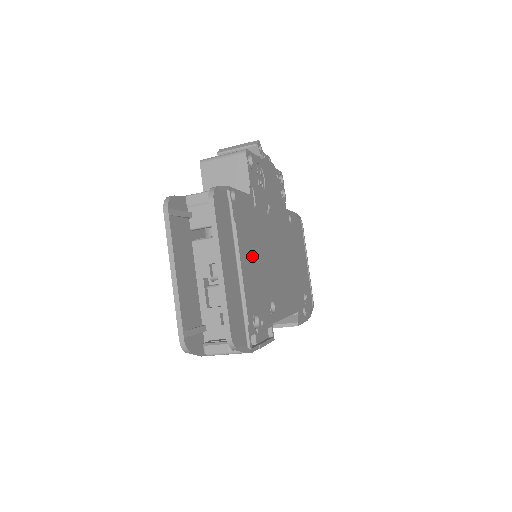
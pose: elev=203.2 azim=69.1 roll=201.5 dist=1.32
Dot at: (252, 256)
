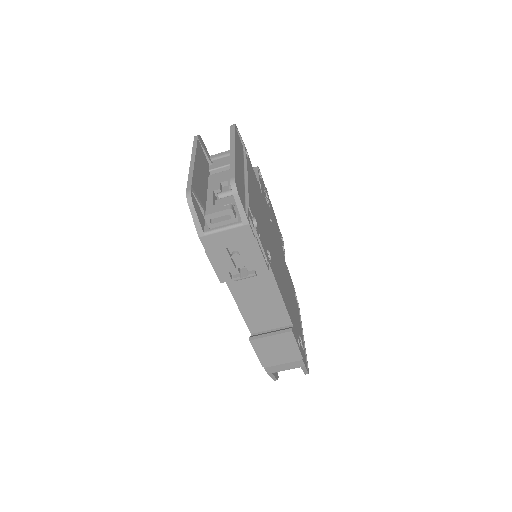
Dot at: (256, 198)
